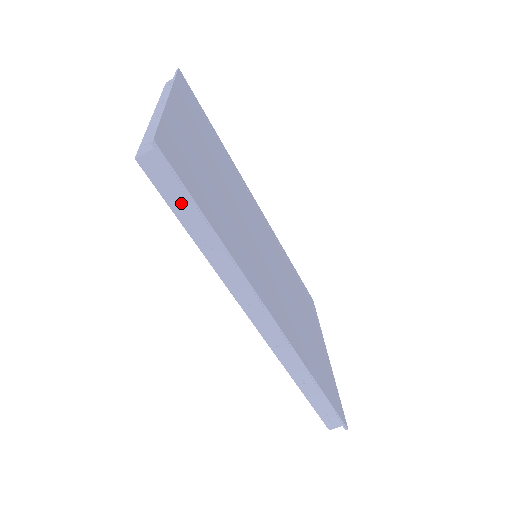
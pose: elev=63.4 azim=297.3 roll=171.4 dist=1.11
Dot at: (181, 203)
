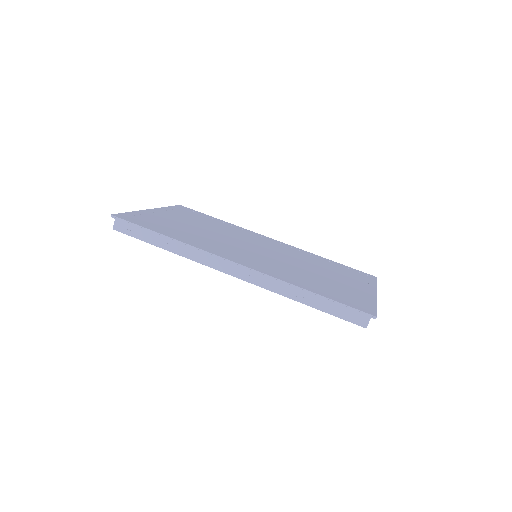
Dot at: (142, 234)
